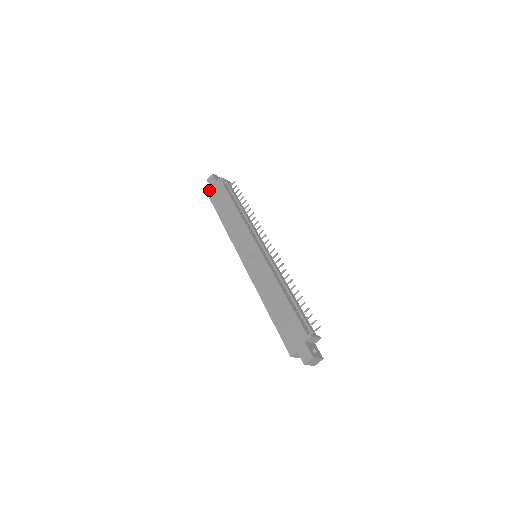
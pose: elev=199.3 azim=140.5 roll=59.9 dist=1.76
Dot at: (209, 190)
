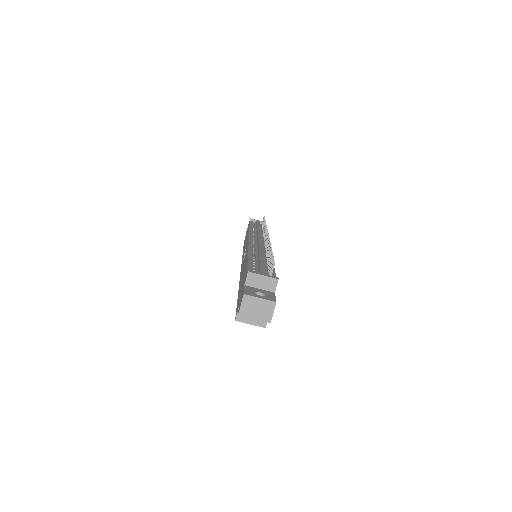
Dot at: occluded
